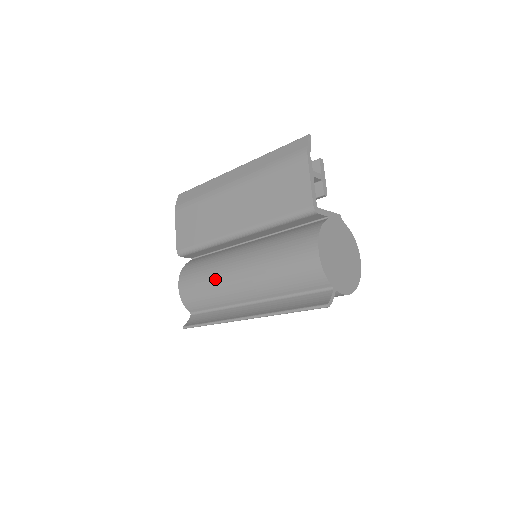
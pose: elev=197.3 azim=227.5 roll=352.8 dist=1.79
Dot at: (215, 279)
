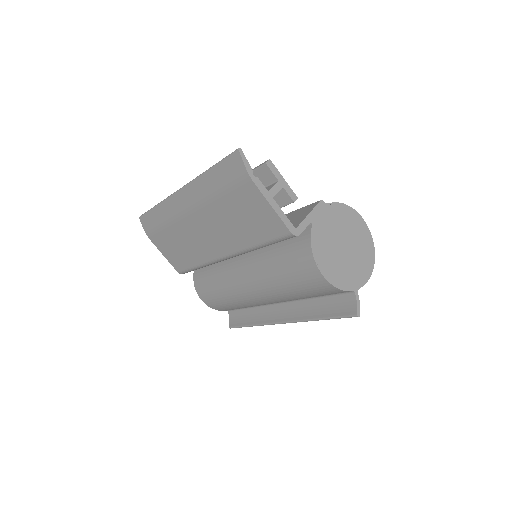
Dot at: (232, 296)
